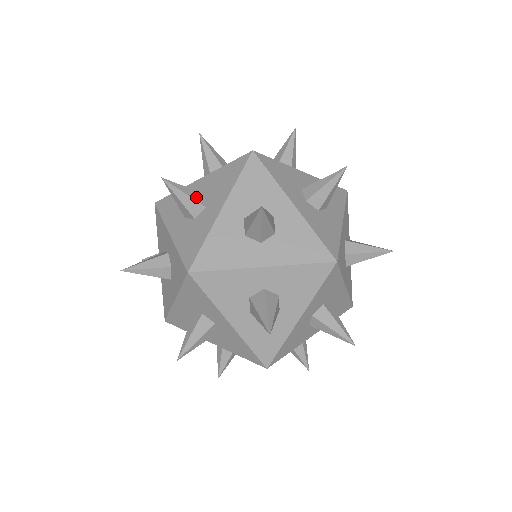
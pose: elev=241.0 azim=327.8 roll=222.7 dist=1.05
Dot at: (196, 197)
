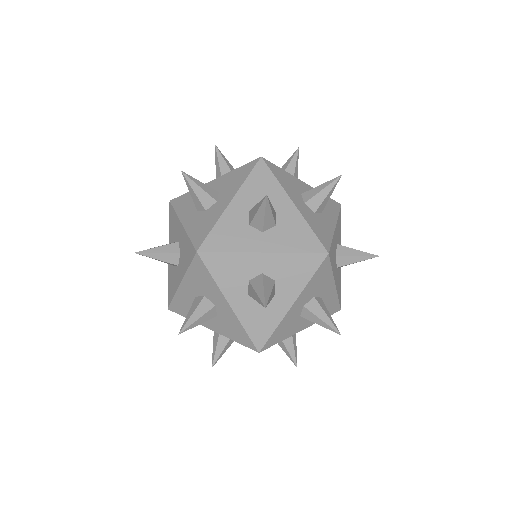
Dot at: occluded
